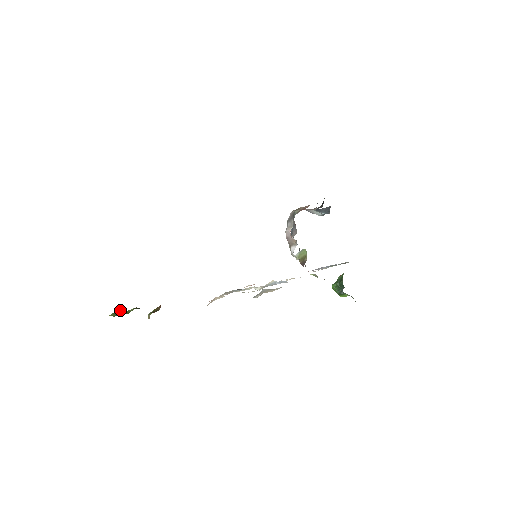
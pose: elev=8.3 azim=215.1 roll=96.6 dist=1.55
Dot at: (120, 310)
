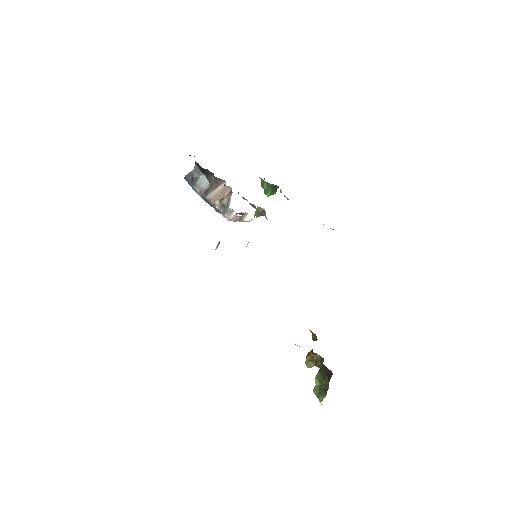
Dot at: (315, 392)
